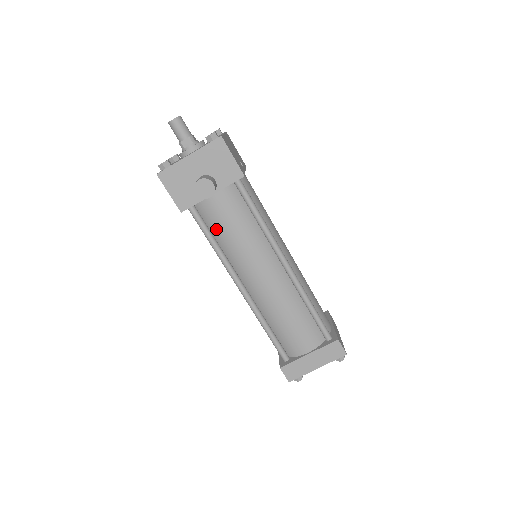
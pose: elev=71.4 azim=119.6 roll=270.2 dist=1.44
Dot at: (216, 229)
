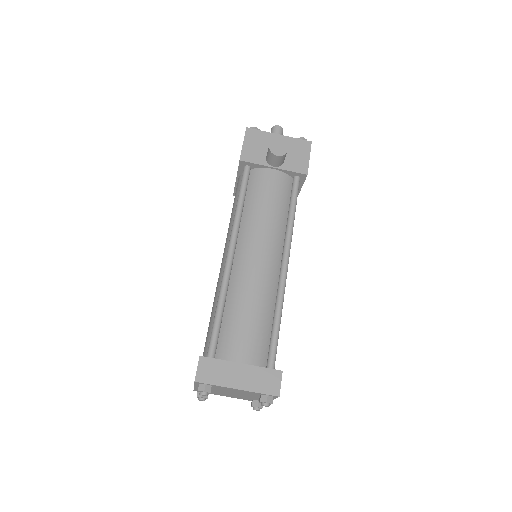
Dot at: (253, 194)
